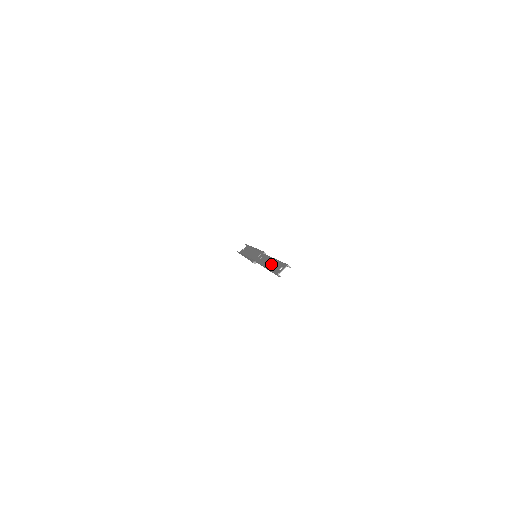
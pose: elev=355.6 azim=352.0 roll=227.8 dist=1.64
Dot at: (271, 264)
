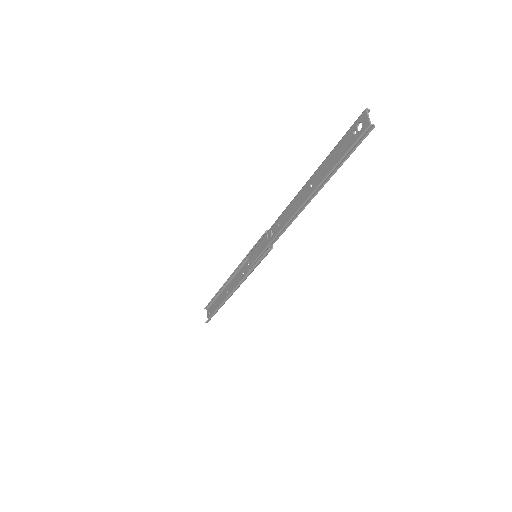
Dot at: (322, 172)
